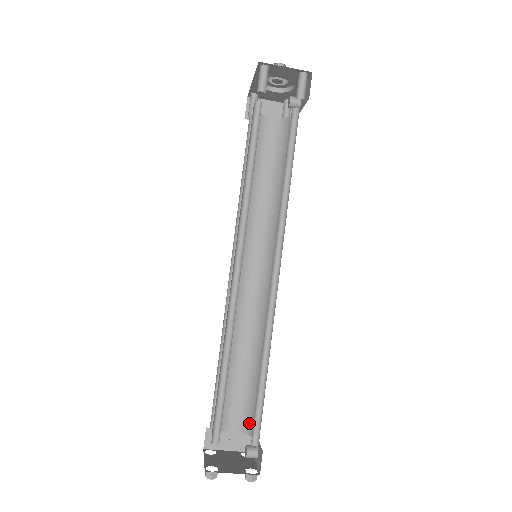
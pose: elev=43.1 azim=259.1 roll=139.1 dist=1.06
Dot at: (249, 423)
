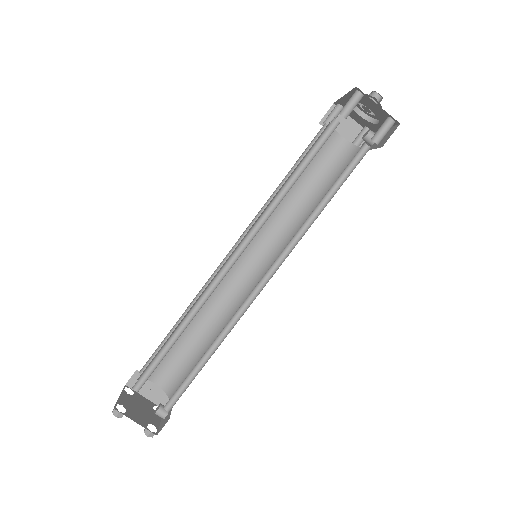
Dot at: (173, 387)
